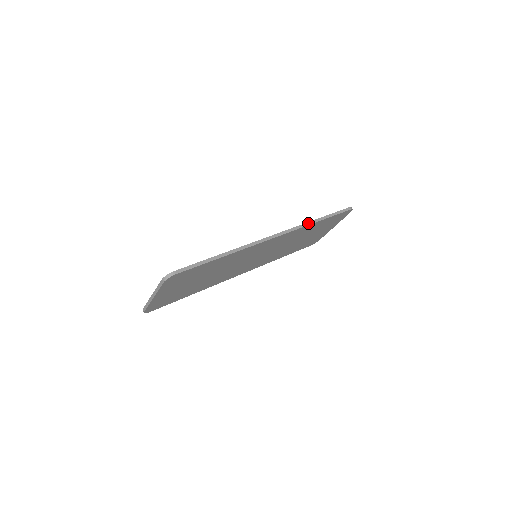
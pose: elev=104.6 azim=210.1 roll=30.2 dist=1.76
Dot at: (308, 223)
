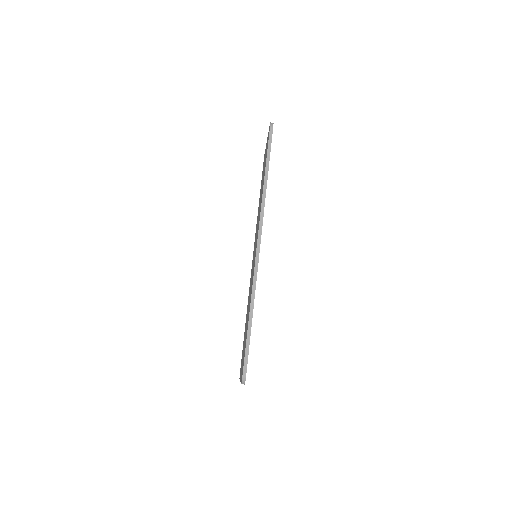
Dot at: (263, 196)
